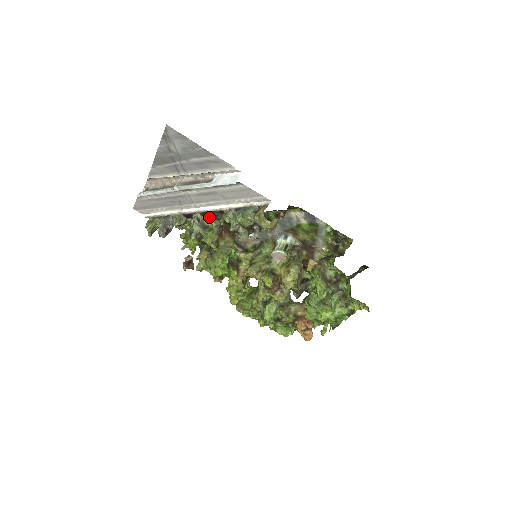
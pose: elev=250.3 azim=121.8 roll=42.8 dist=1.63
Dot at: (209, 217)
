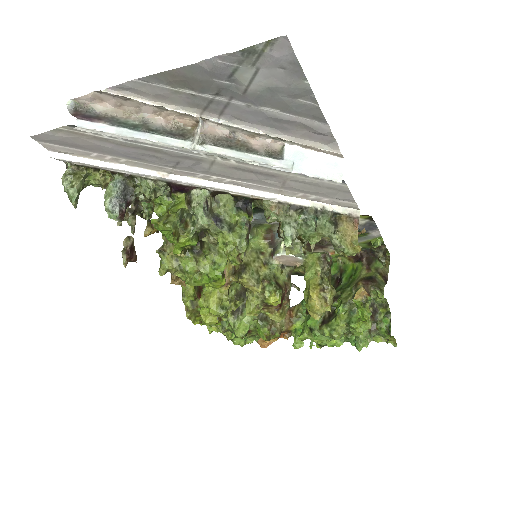
Dot at: (218, 197)
